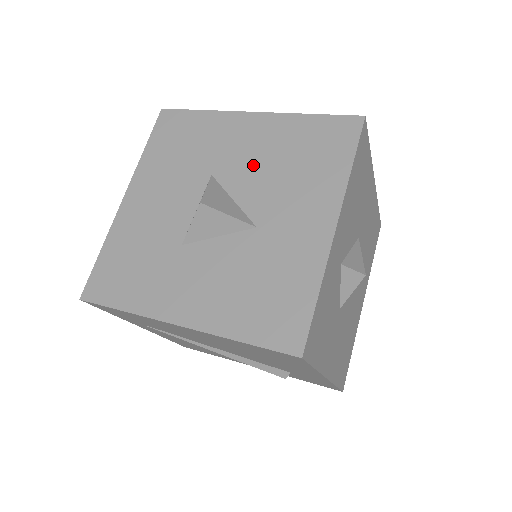
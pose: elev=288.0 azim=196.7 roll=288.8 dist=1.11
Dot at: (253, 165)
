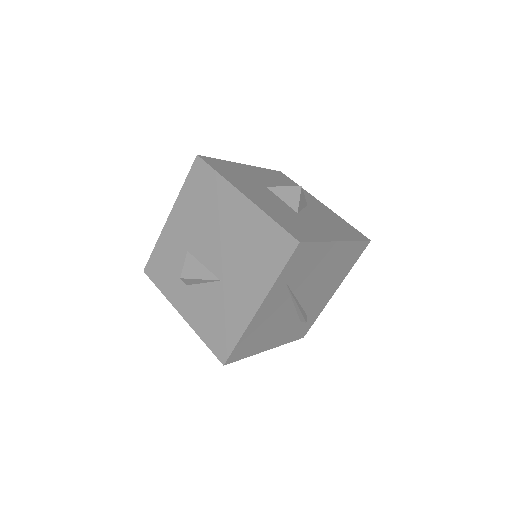
Dot at: (274, 184)
